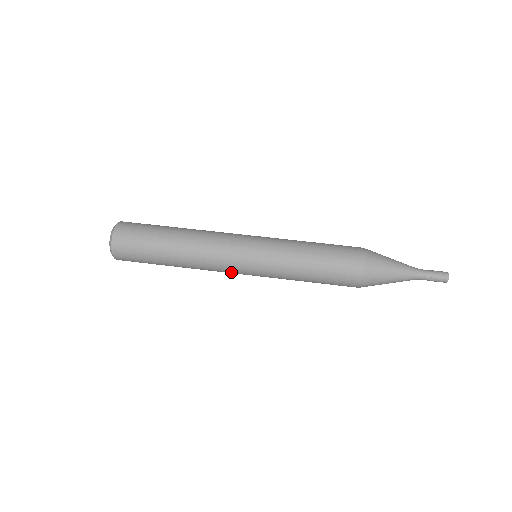
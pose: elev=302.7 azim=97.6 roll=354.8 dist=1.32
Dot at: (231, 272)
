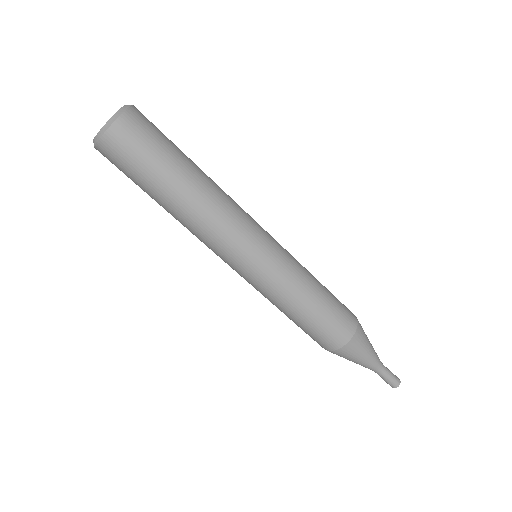
Dot at: occluded
